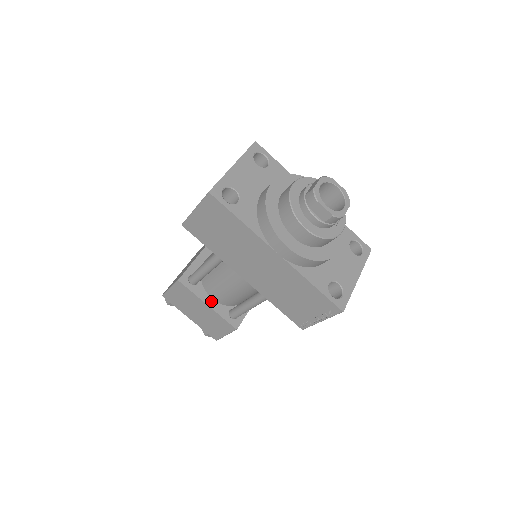
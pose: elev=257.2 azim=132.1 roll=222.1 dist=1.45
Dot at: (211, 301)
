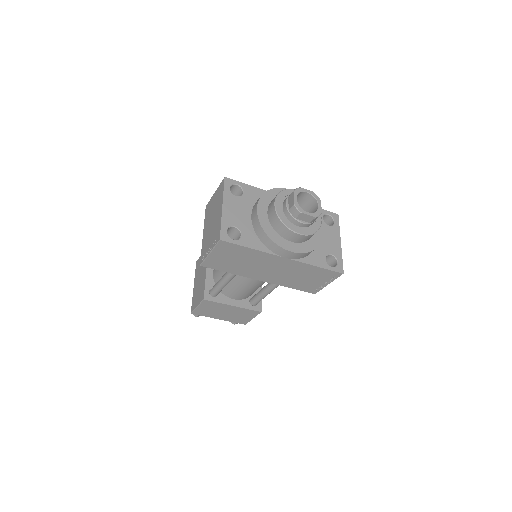
Dot at: (234, 301)
